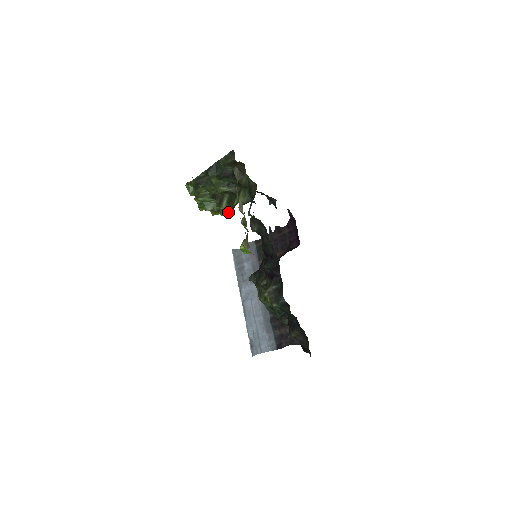
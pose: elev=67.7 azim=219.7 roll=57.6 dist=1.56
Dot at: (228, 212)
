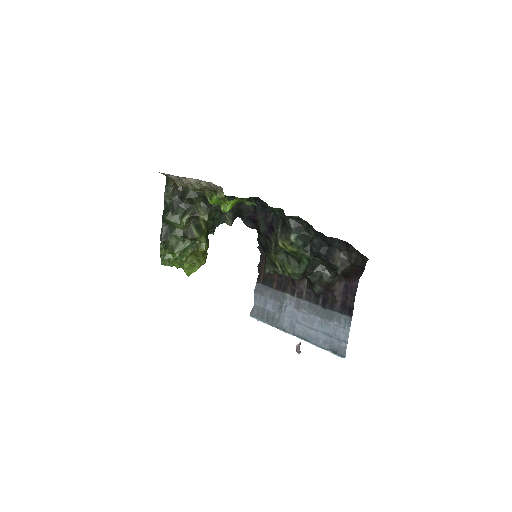
Dot at: (205, 242)
